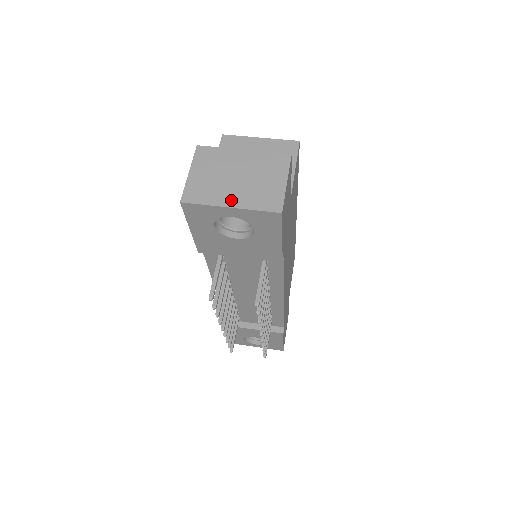
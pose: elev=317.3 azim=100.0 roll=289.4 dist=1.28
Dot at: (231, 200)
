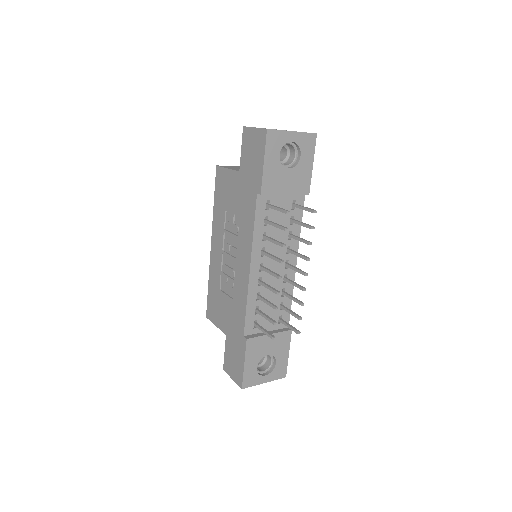
Dot at: (289, 131)
